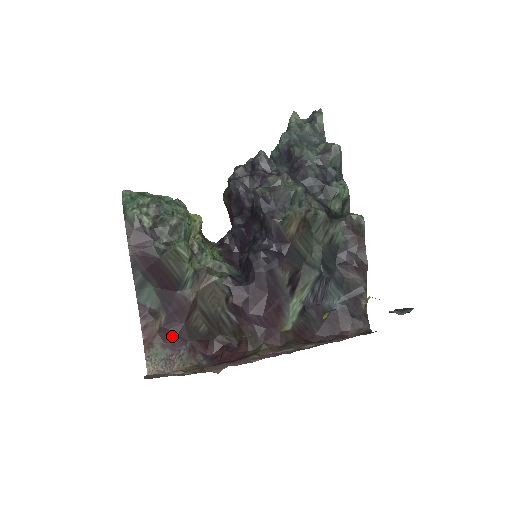
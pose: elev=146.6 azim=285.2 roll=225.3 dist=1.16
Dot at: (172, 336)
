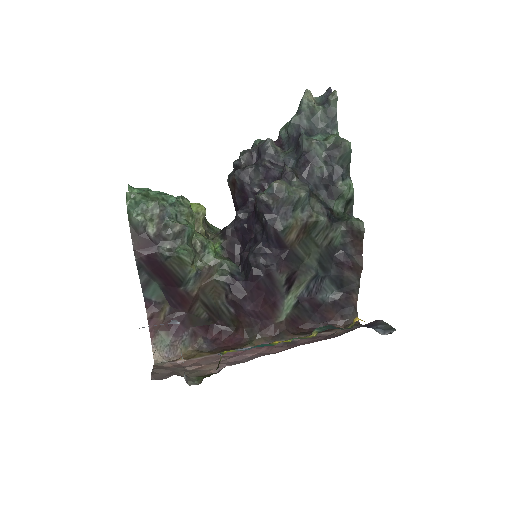
Dot at: (176, 324)
